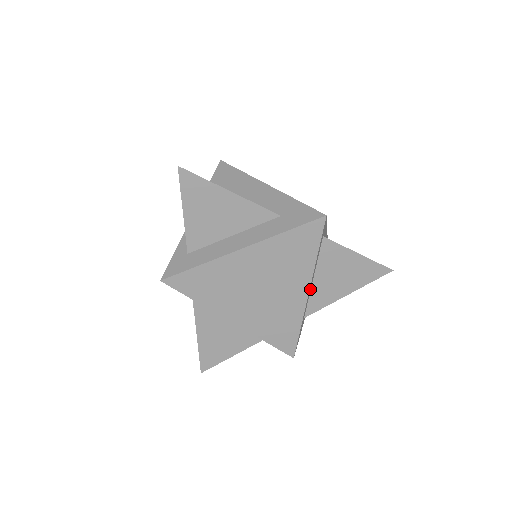
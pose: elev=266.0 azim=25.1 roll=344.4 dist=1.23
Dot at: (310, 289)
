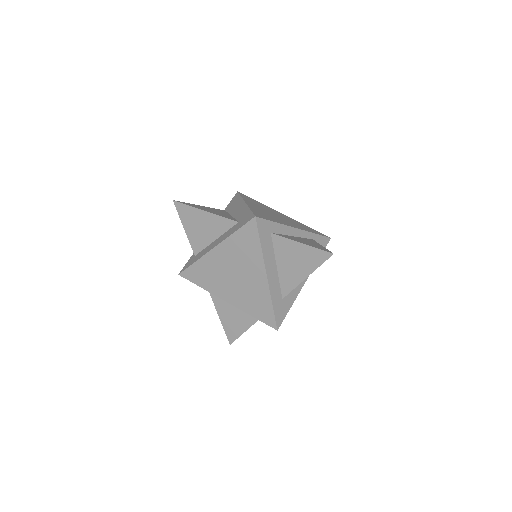
Dot at: (275, 275)
